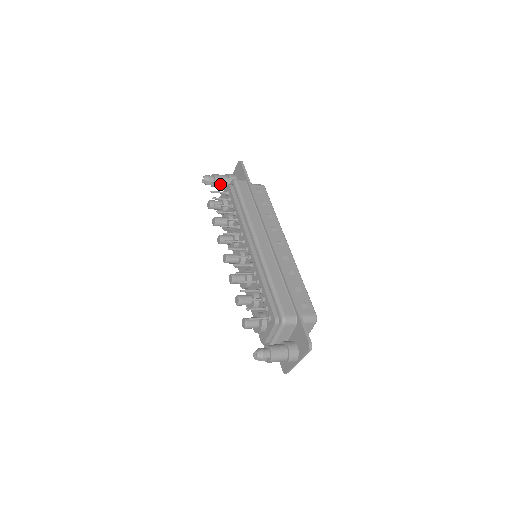
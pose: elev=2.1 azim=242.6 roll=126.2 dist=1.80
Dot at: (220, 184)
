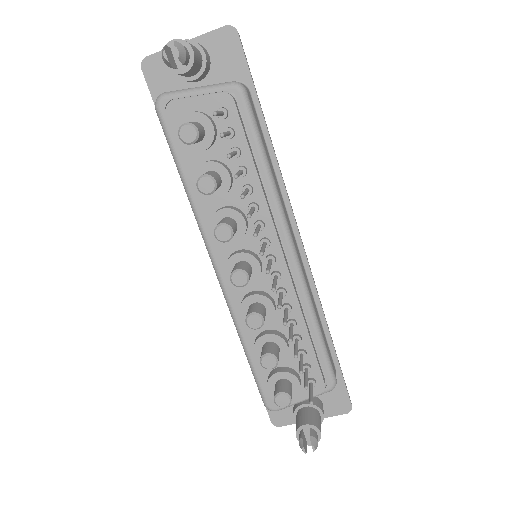
Dot at: (191, 71)
